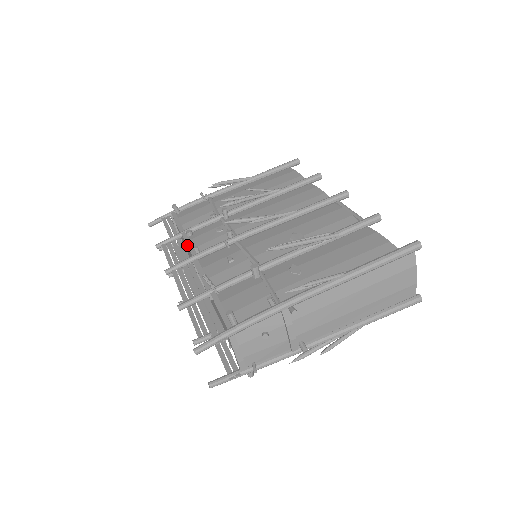
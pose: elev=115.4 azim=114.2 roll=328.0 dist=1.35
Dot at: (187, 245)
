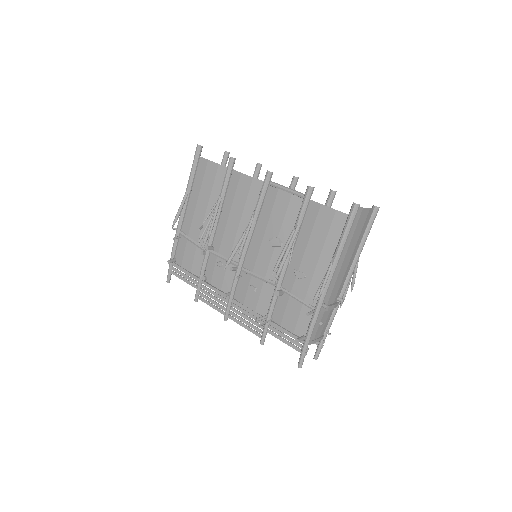
Dot at: (215, 292)
